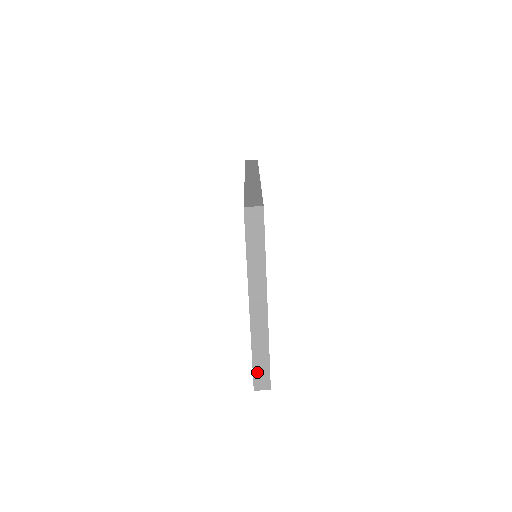
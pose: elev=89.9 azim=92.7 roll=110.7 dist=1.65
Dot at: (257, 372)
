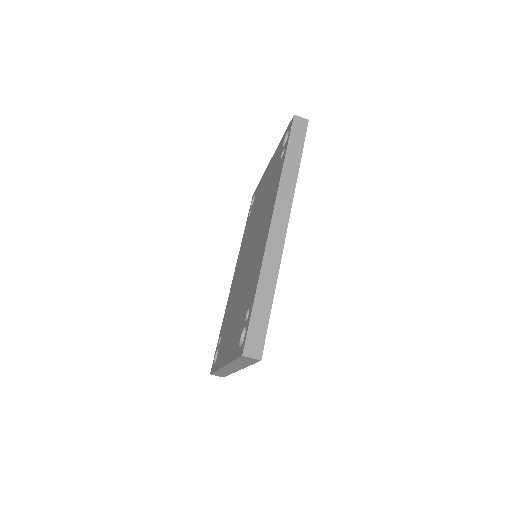
Dot at: (216, 373)
